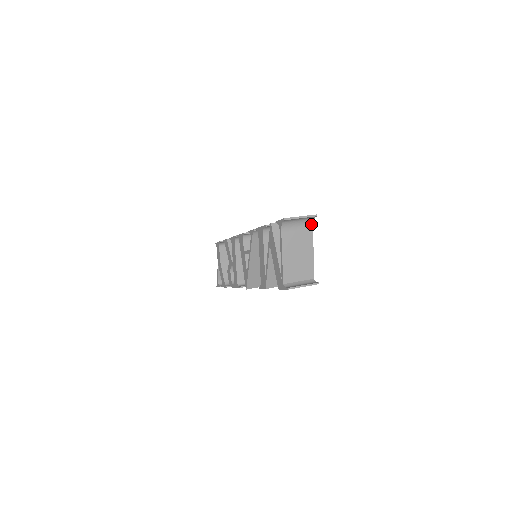
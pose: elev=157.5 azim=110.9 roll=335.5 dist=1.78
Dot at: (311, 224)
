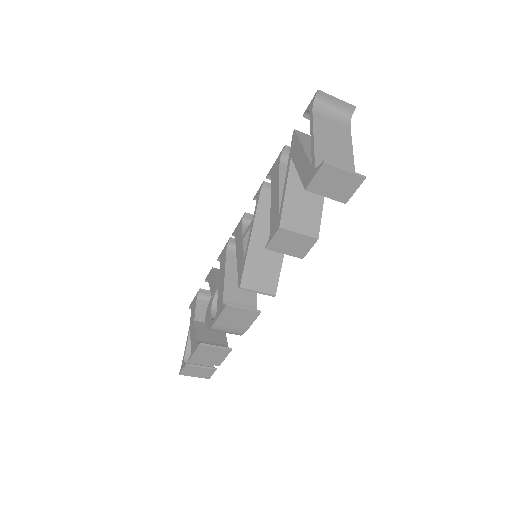
Dot at: (348, 123)
